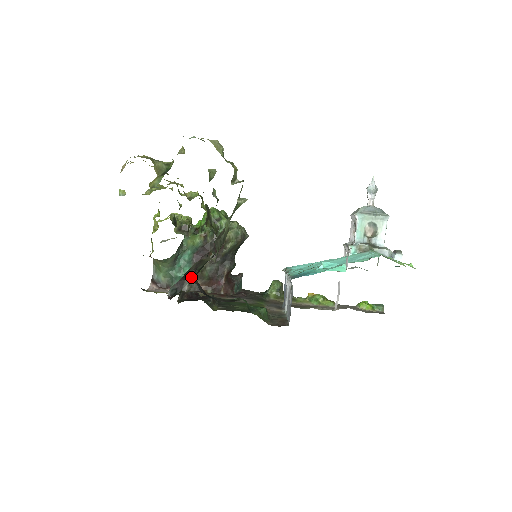
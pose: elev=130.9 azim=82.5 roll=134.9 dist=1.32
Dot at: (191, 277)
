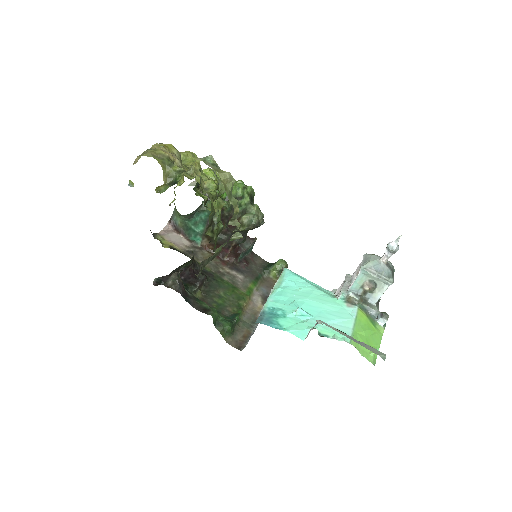
Dot at: (176, 276)
